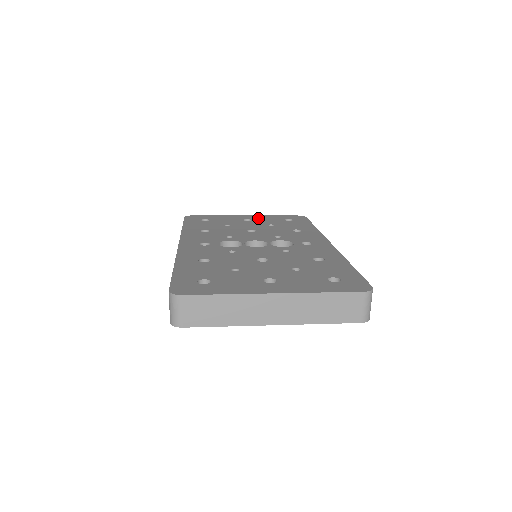
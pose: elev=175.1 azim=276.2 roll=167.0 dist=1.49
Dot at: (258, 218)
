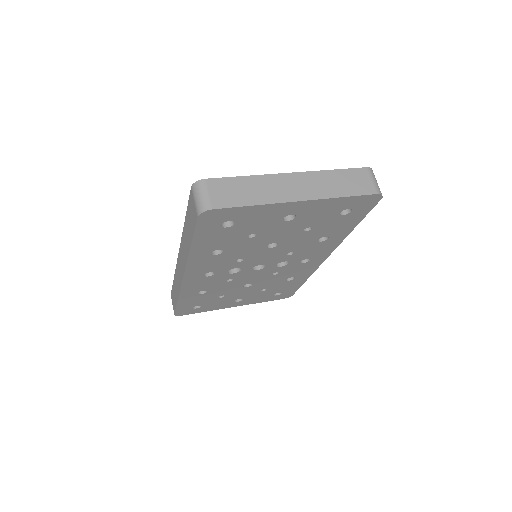
Dot at: occluded
